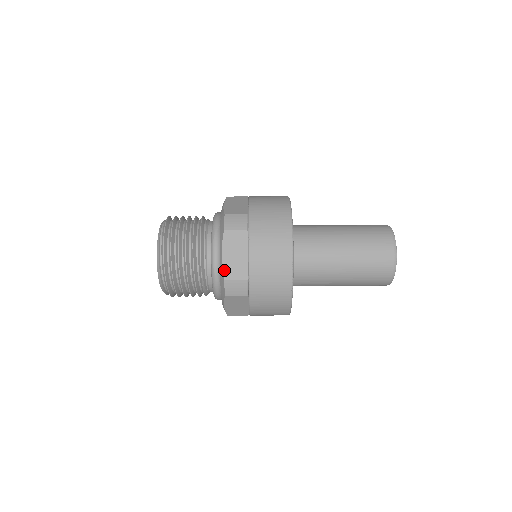
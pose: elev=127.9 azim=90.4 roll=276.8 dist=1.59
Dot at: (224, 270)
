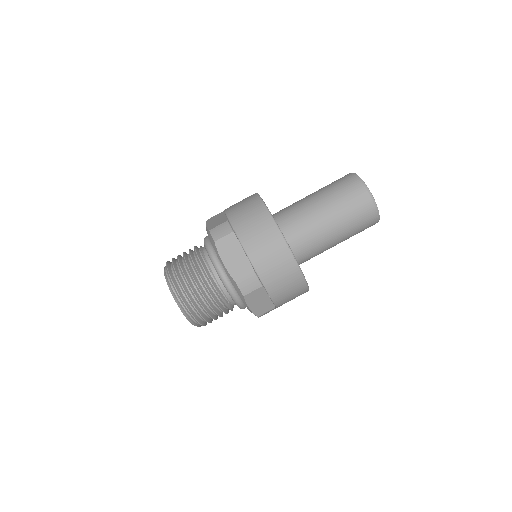
Dot at: (231, 274)
